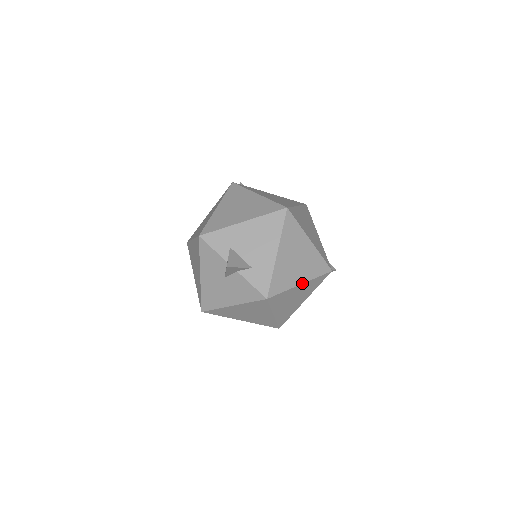
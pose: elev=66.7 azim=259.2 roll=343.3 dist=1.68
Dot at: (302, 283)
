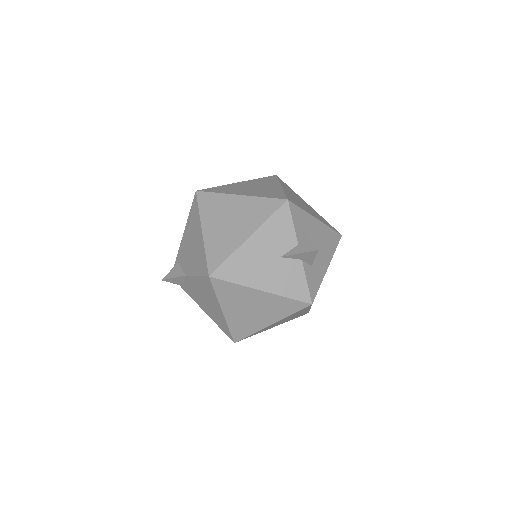
Dot at: occluded
